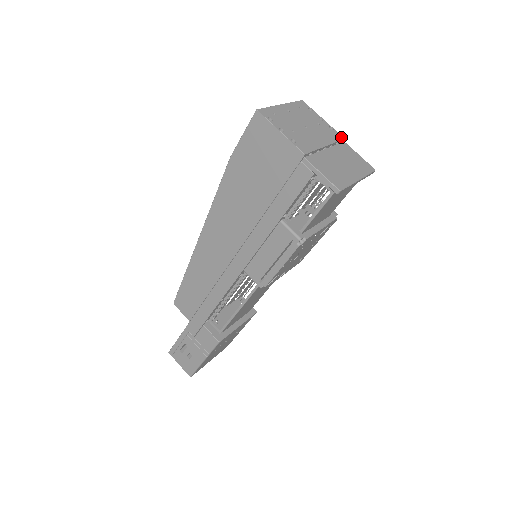
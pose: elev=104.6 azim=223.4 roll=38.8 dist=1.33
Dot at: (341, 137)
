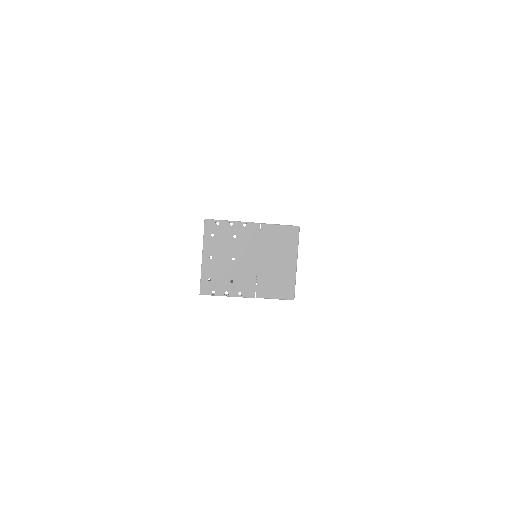
Dot at: (257, 226)
